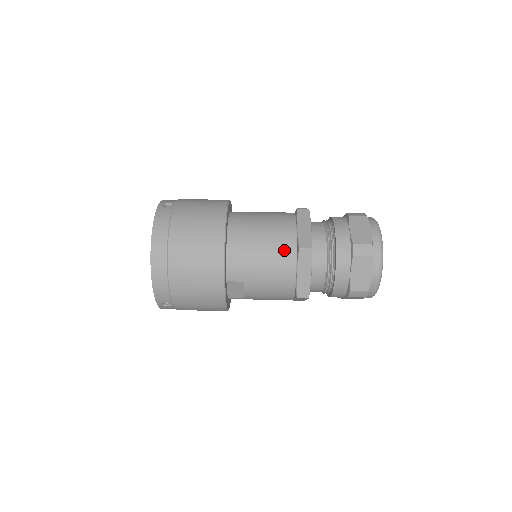
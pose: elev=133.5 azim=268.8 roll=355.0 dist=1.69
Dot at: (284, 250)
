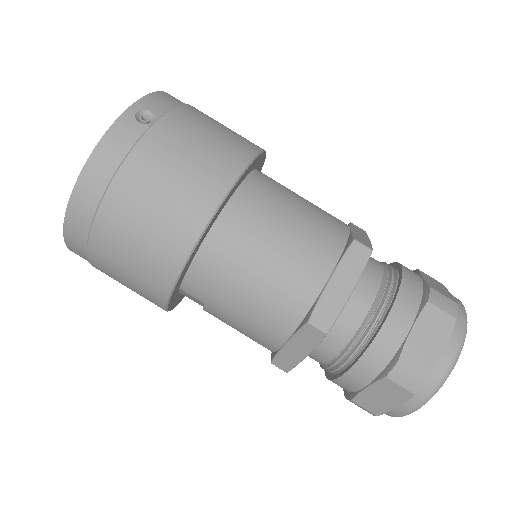
Dot at: (285, 305)
